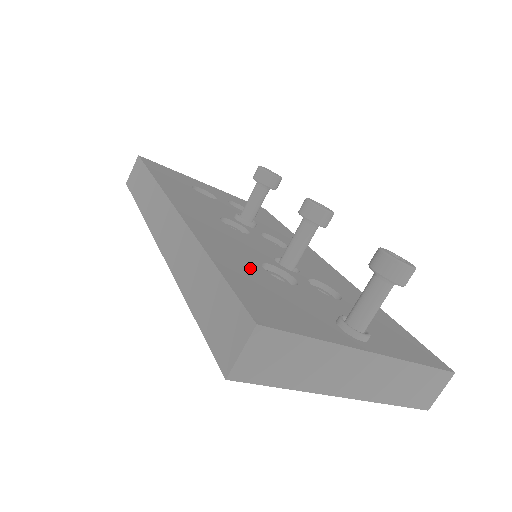
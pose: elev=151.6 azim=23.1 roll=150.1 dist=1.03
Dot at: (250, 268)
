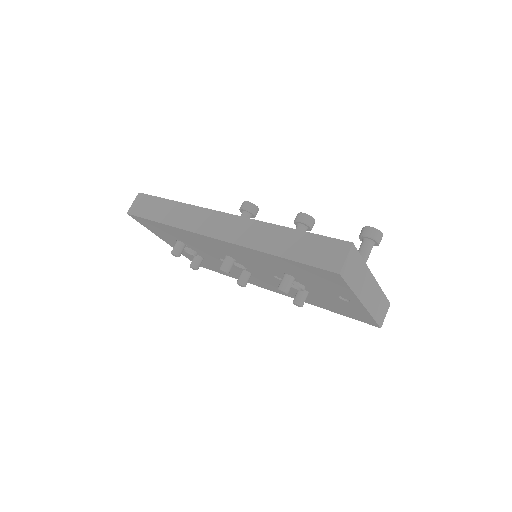
Dot at: occluded
